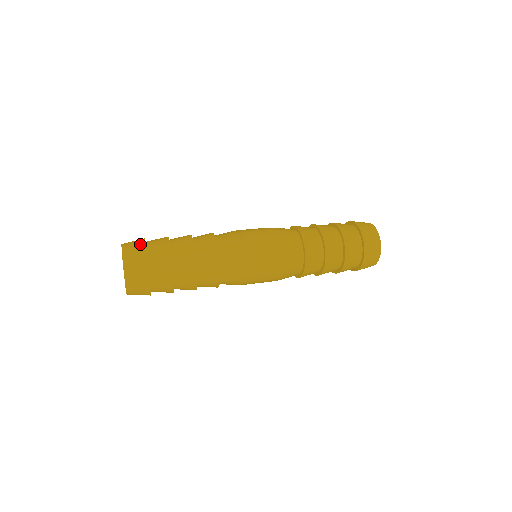
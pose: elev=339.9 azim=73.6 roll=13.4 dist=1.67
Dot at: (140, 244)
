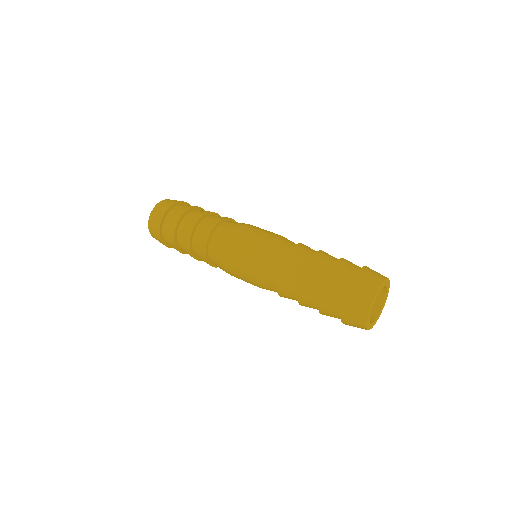
Dot at: (158, 222)
